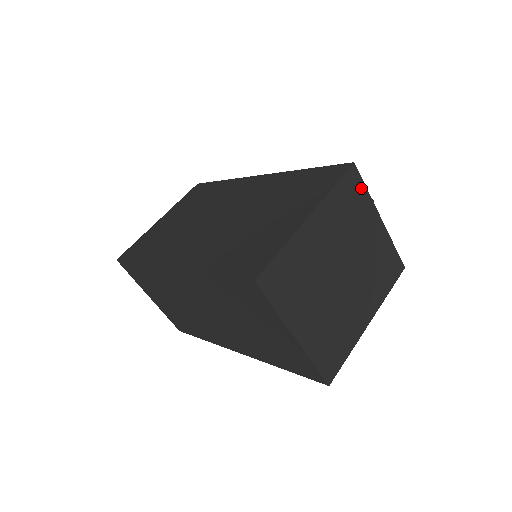
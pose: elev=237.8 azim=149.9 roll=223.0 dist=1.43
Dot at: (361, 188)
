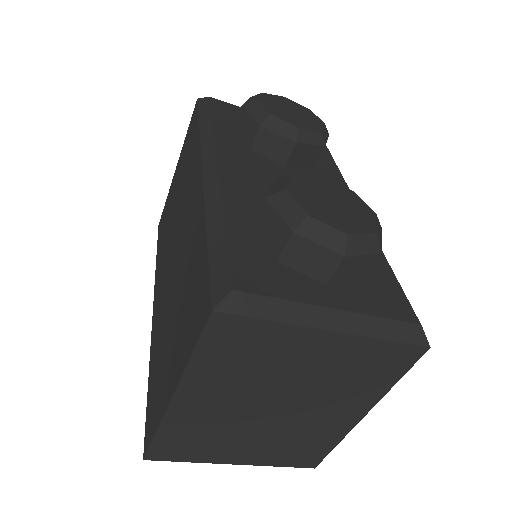
Dot at: (253, 327)
